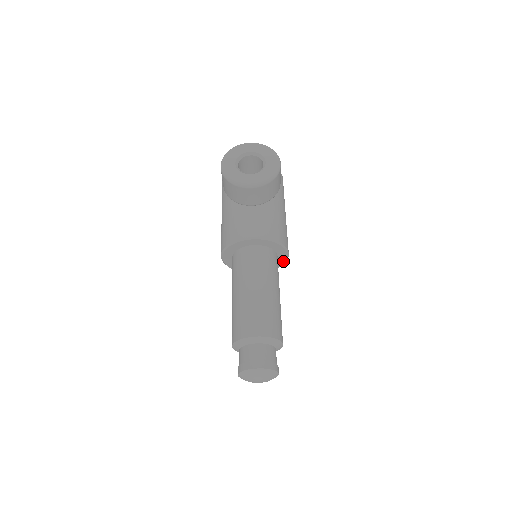
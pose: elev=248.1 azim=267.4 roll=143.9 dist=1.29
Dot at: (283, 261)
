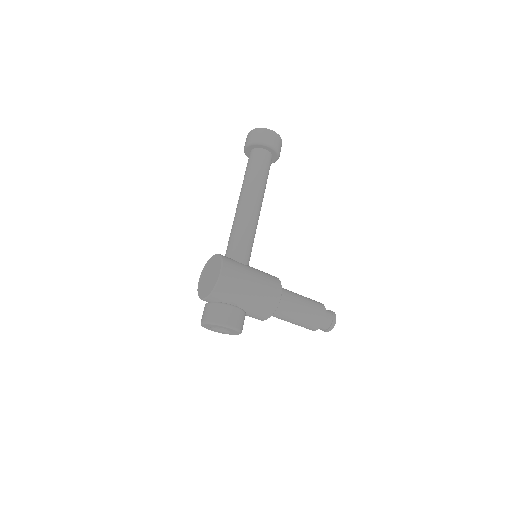
Dot at: (281, 290)
